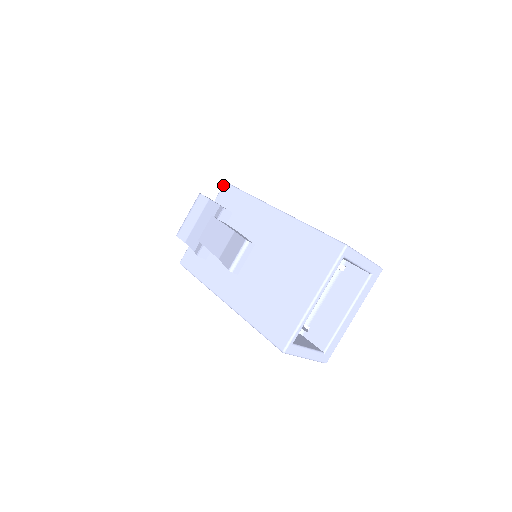
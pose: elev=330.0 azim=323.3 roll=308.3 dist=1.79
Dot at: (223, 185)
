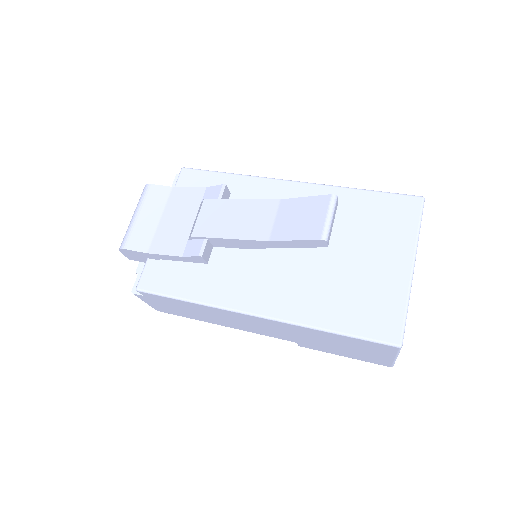
Dot at: (181, 171)
